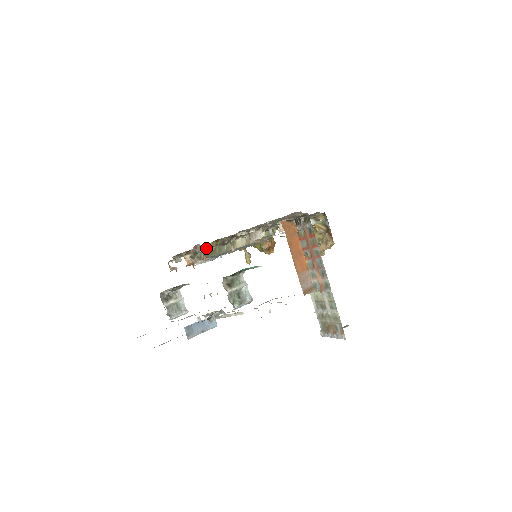
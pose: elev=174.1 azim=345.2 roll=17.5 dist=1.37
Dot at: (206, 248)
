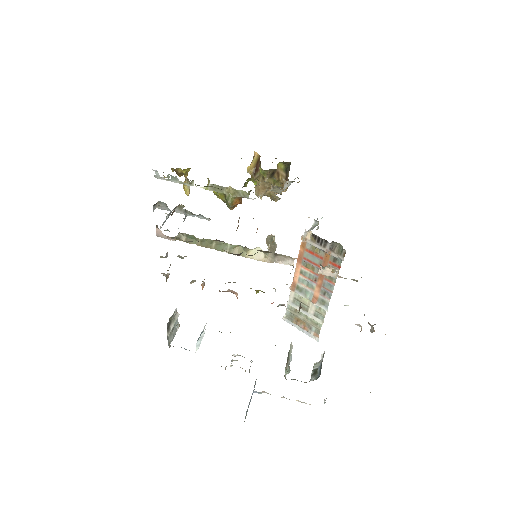
Dot at: occluded
